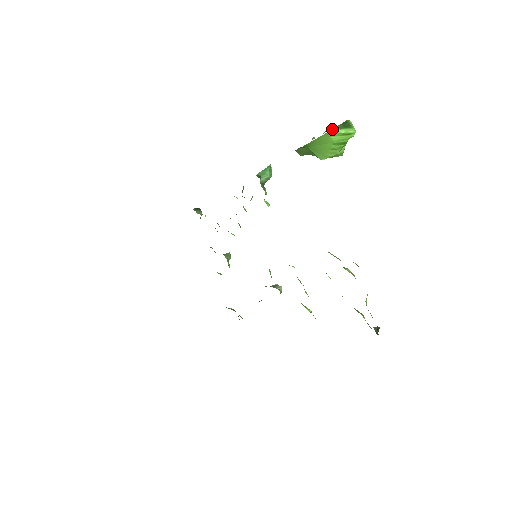
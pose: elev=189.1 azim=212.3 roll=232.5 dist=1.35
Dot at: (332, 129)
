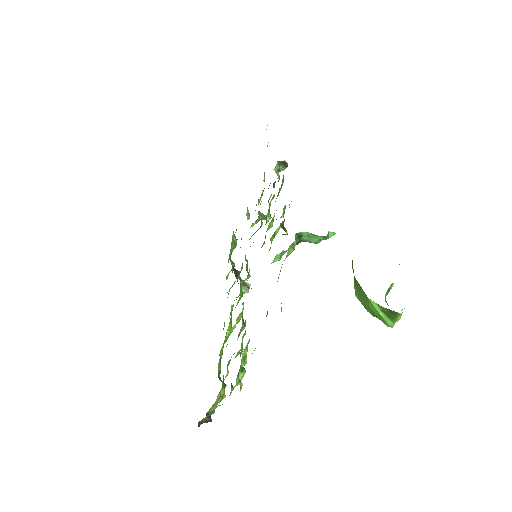
Dot at: occluded
